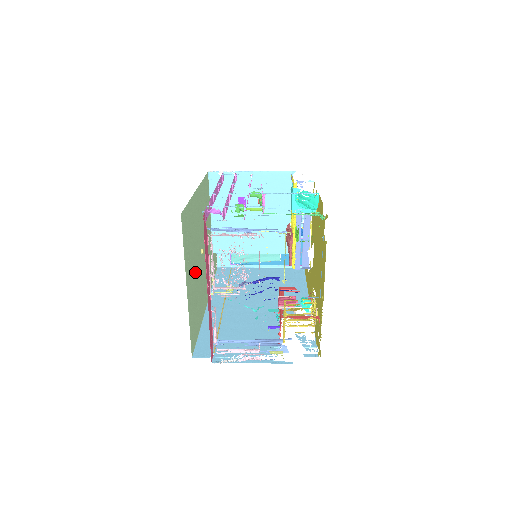
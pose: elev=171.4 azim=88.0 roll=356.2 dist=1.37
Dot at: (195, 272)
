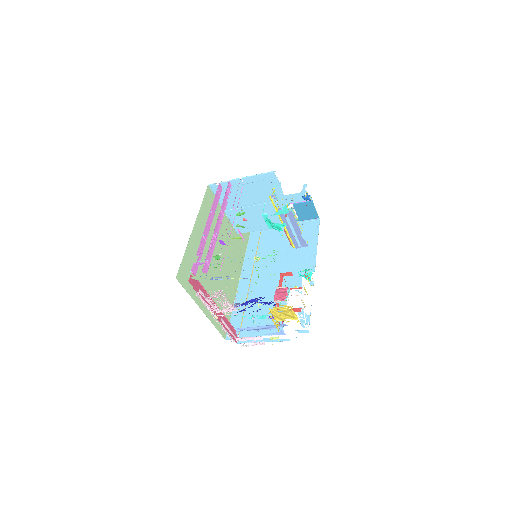
Dot at: (211, 285)
